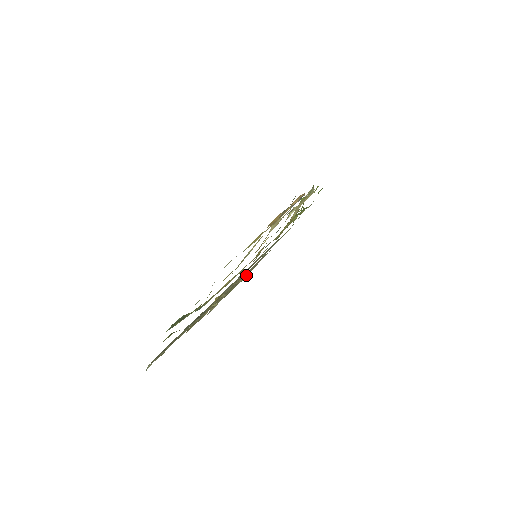
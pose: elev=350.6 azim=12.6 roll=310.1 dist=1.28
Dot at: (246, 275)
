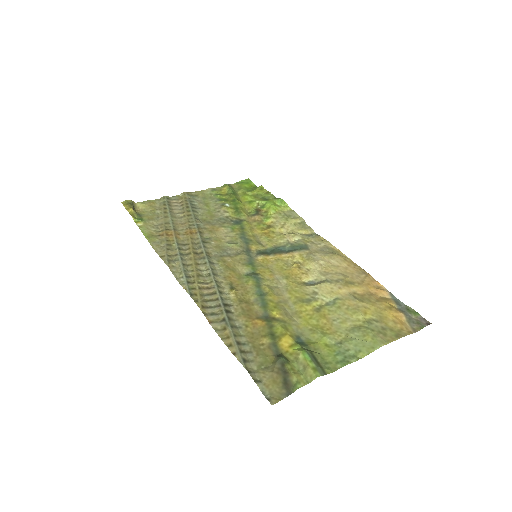
Dot at: (154, 215)
